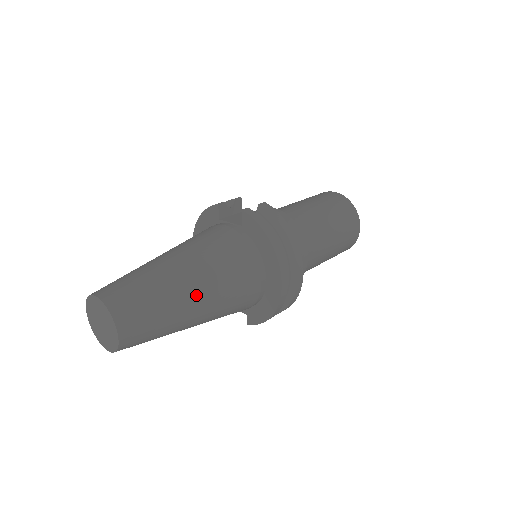
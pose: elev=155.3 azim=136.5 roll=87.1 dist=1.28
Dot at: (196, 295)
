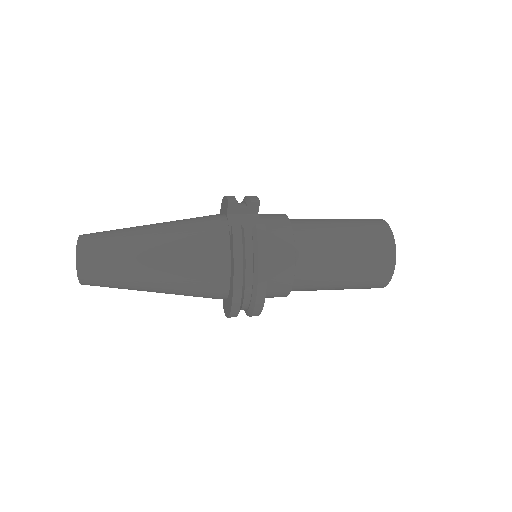
Dot at: (152, 278)
